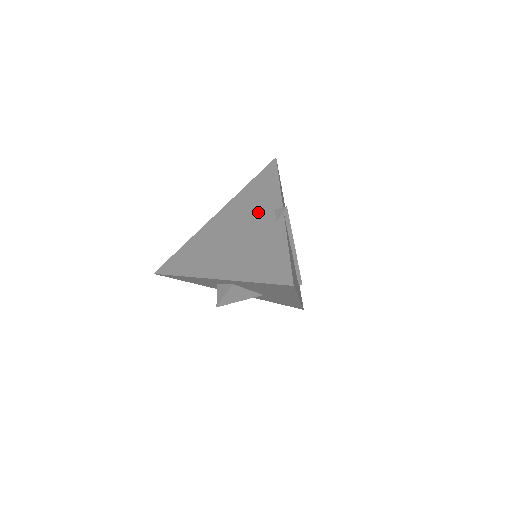
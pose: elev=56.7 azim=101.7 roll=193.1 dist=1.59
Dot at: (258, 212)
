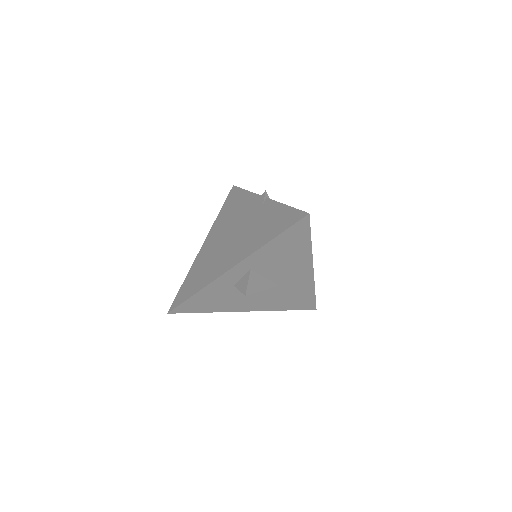
Dot at: (242, 213)
